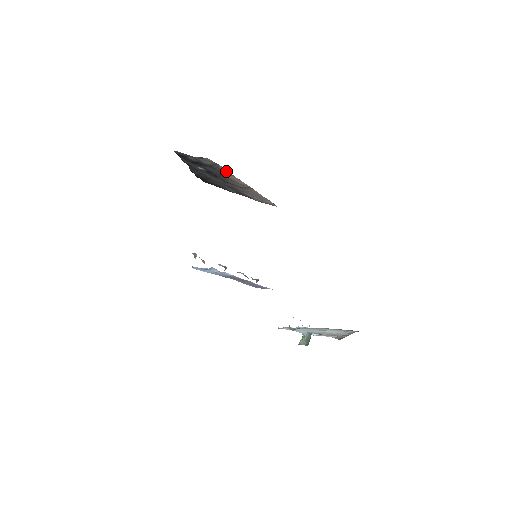
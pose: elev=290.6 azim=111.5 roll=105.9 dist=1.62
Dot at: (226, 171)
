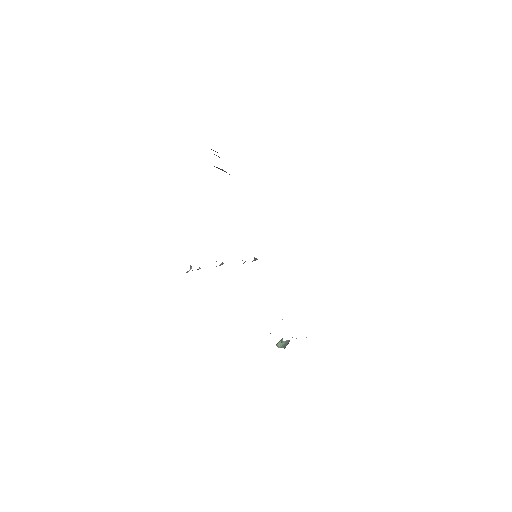
Dot at: occluded
